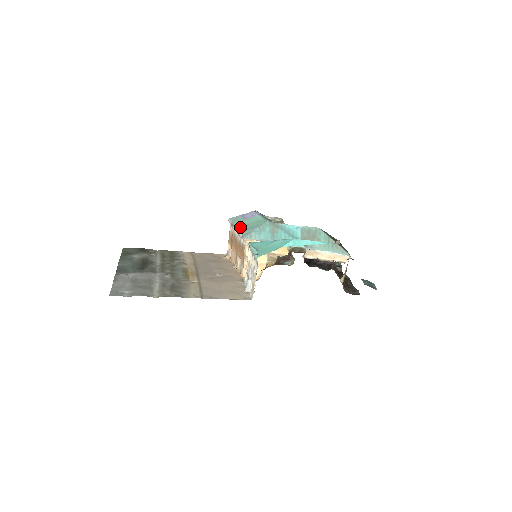
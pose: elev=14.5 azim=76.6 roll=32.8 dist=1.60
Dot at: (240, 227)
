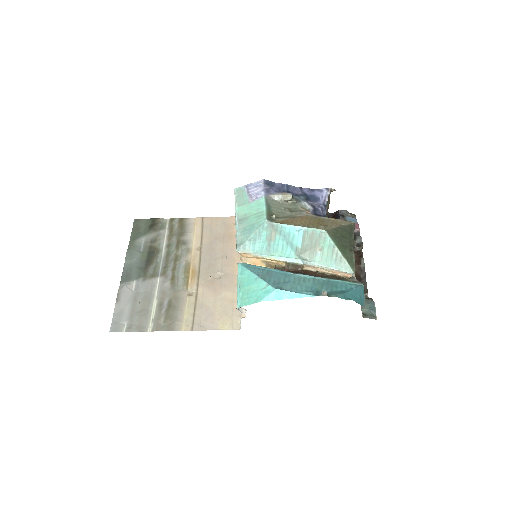
Dot at: (239, 220)
